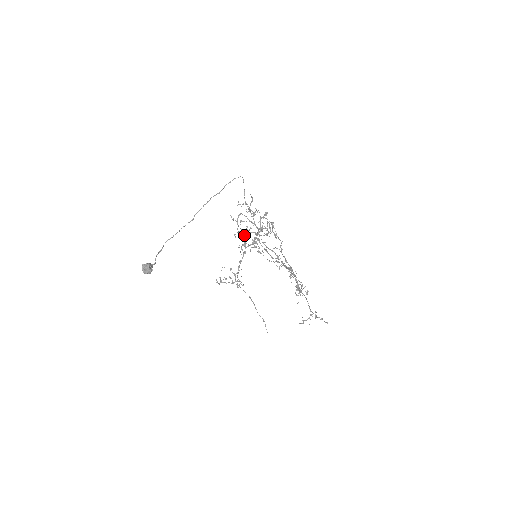
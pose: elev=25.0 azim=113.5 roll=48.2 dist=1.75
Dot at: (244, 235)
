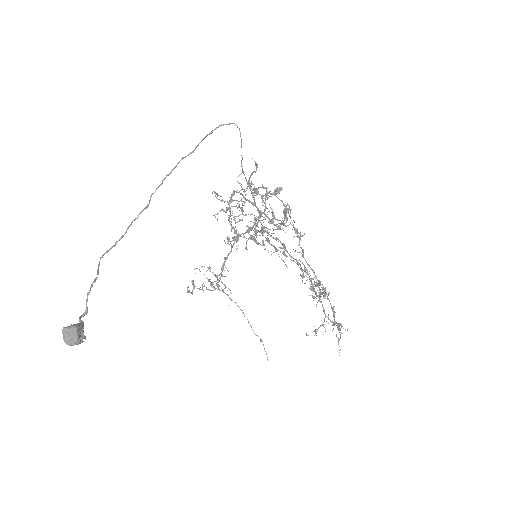
Dot at: (235, 222)
